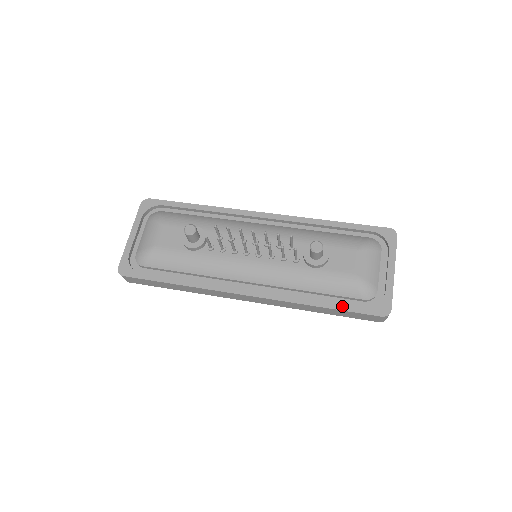
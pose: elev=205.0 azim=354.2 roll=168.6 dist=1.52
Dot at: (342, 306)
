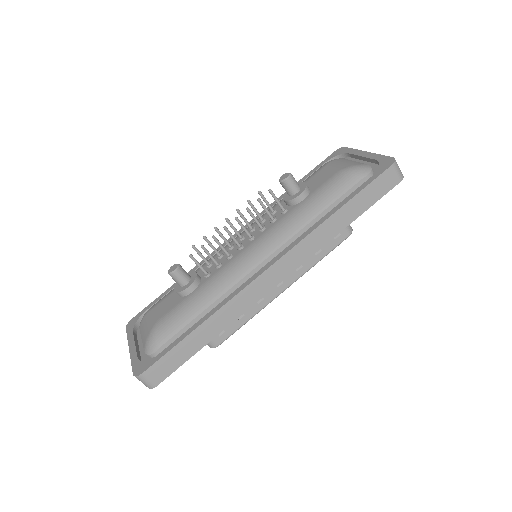
Dot at: (354, 192)
